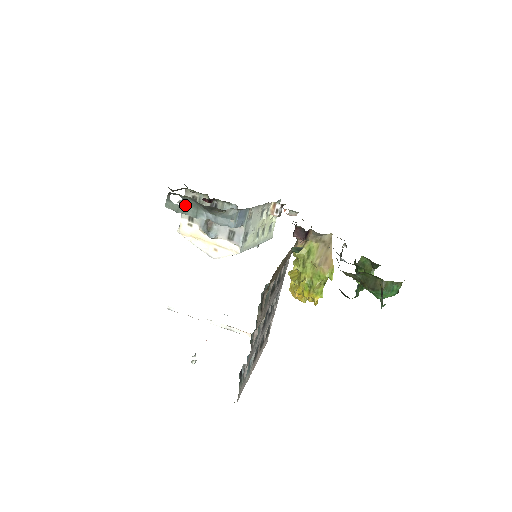
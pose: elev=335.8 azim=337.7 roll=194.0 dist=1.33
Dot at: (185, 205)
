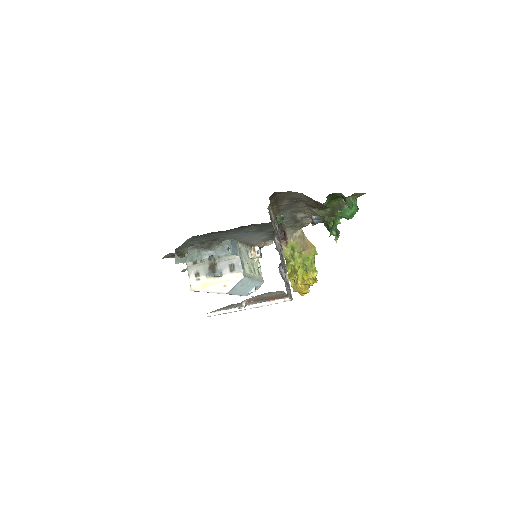
Dot at: (190, 254)
